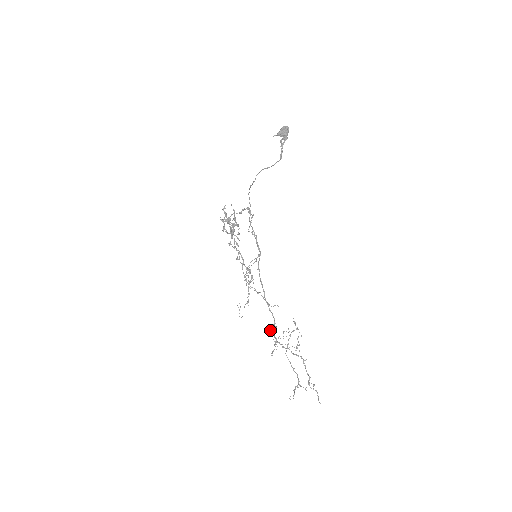
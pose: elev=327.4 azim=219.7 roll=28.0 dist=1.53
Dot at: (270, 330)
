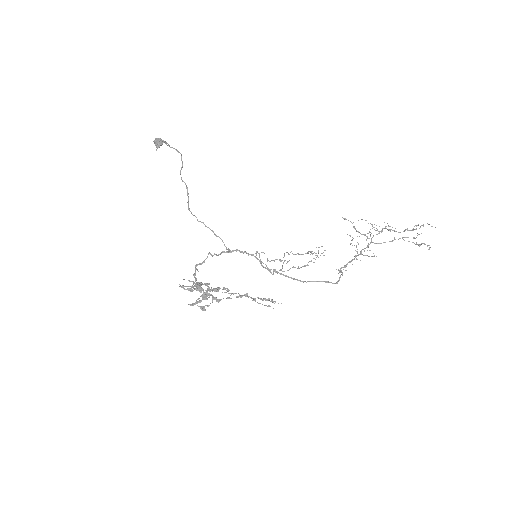
Dot at: occluded
